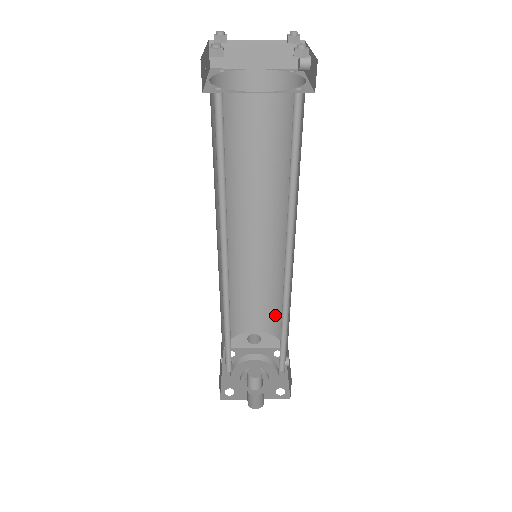
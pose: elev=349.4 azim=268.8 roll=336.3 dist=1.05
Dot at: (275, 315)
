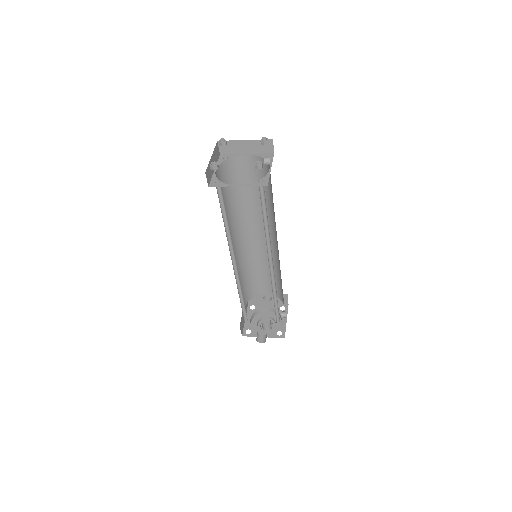
Dot at: (277, 286)
